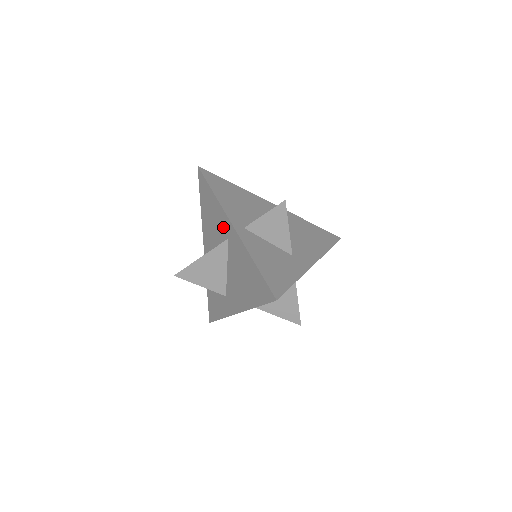
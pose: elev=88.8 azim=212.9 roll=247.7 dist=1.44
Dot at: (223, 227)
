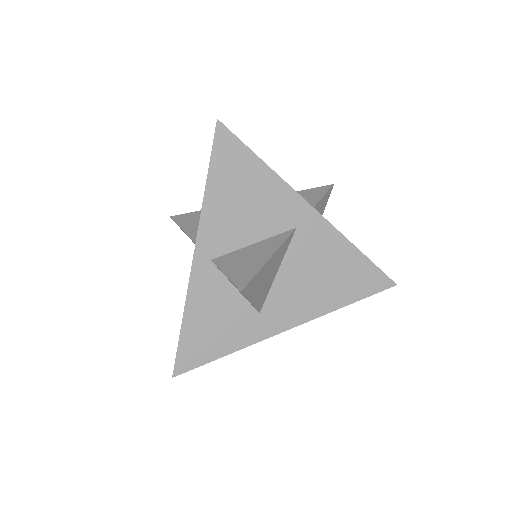
Dot at: occluded
